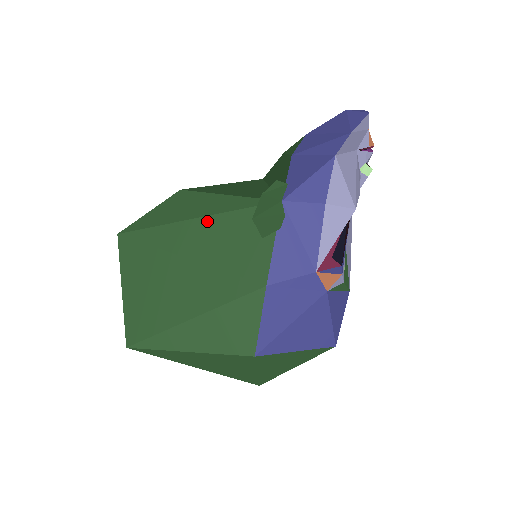
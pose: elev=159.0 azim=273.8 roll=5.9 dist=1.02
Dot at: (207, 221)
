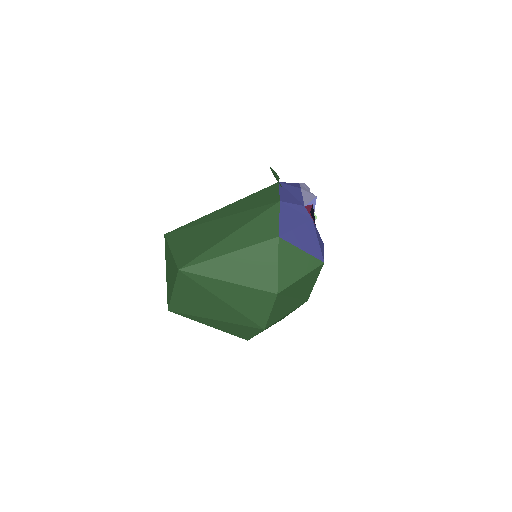
Dot at: (233, 204)
